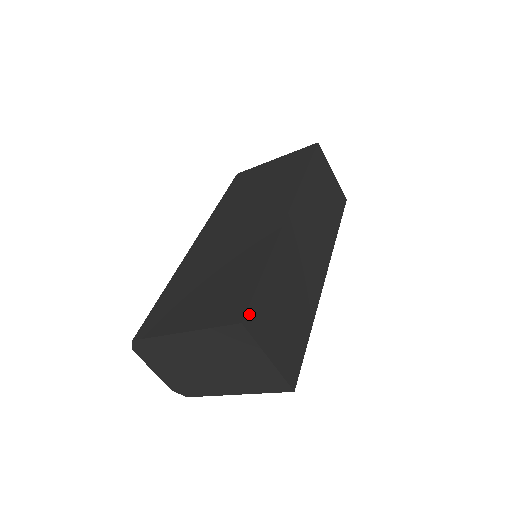
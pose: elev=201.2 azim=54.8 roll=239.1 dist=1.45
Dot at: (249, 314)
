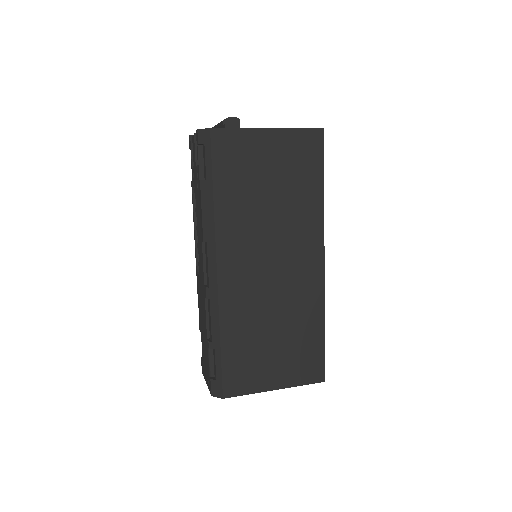
Dot at: (324, 371)
